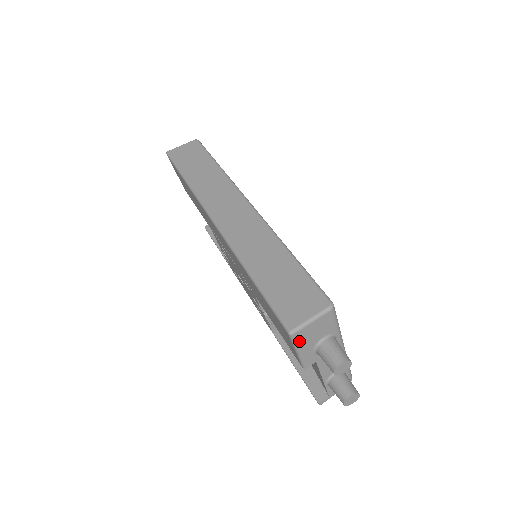
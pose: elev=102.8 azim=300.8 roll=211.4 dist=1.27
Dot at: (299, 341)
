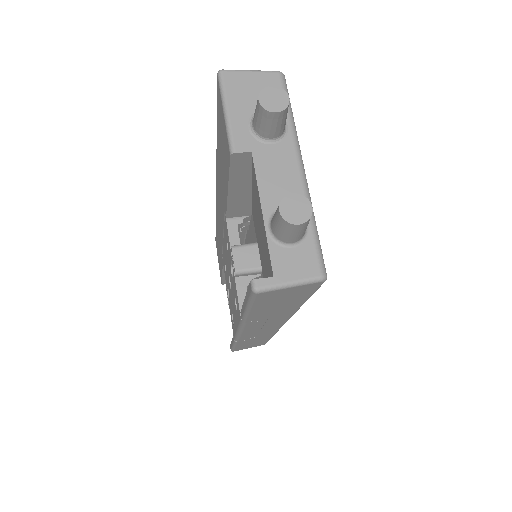
Dot at: (229, 89)
